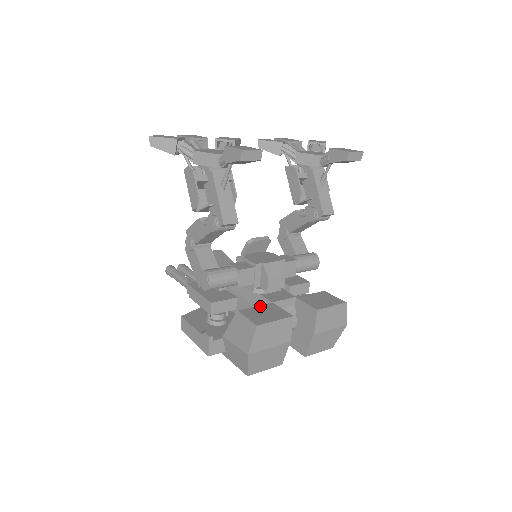
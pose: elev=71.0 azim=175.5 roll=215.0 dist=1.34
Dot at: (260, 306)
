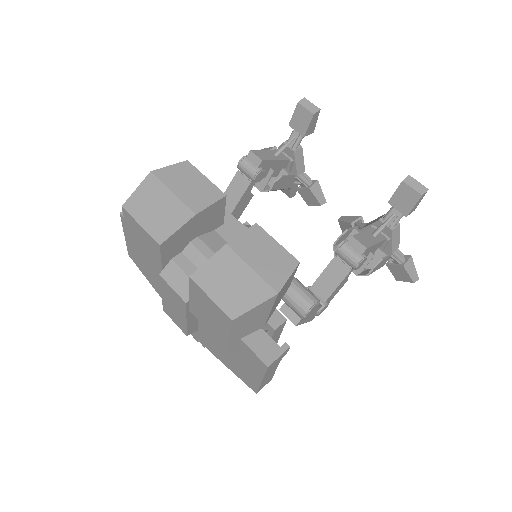
Dot at: occluded
